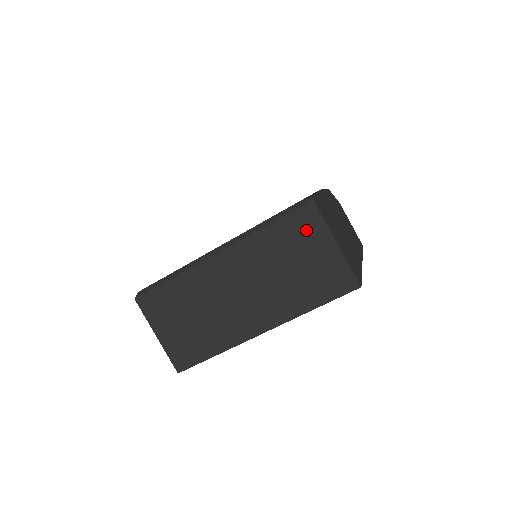
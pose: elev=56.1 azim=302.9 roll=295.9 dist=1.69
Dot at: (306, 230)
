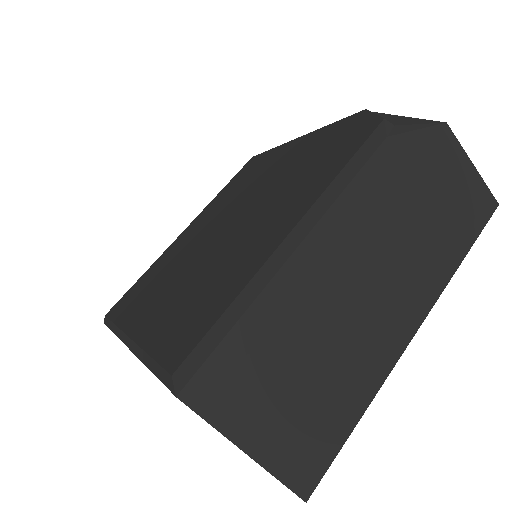
Dot at: occluded
